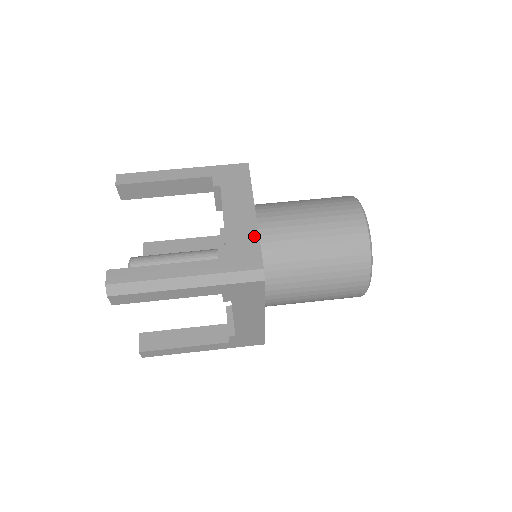
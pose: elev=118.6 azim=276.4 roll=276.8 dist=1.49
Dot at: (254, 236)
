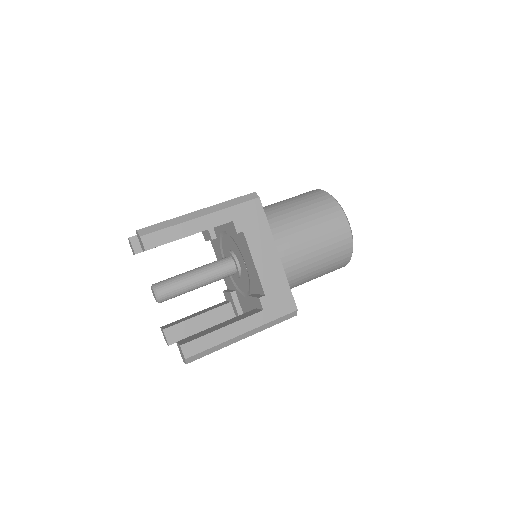
Dot at: (284, 281)
